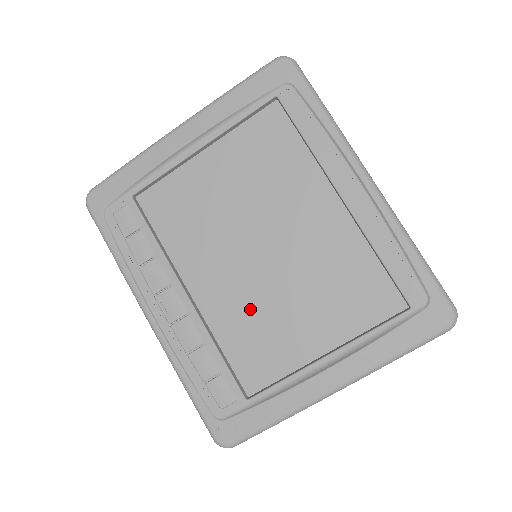
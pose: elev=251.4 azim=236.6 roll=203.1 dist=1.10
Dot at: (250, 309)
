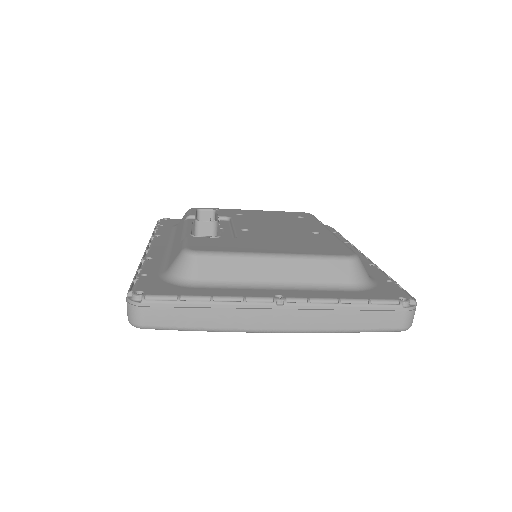
Dot at: occluded
